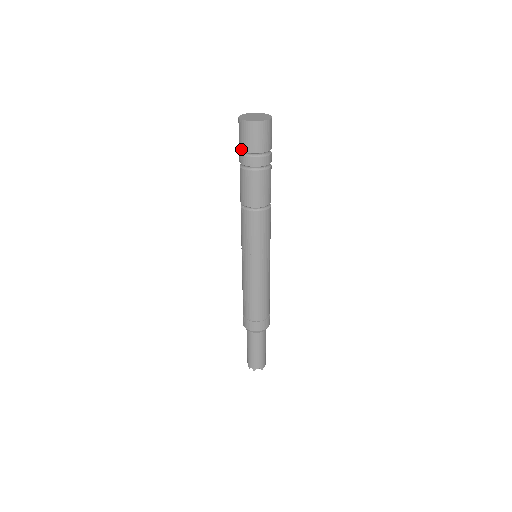
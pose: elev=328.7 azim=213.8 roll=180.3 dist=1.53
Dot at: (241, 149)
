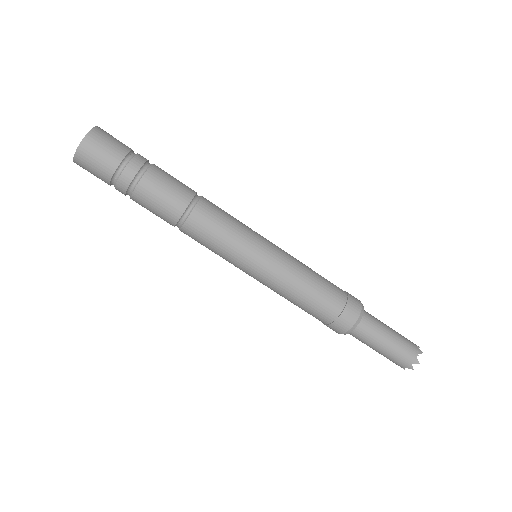
Dot at: (109, 178)
